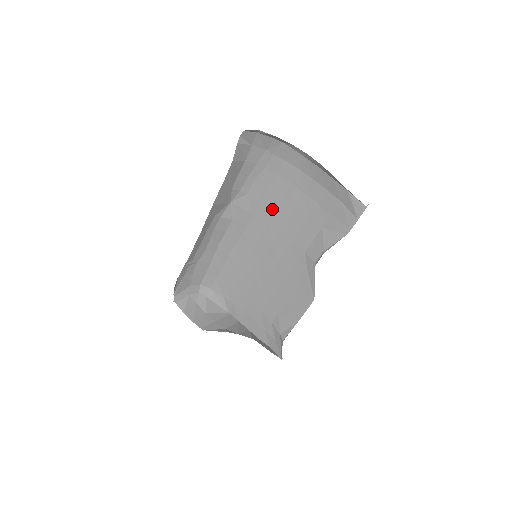
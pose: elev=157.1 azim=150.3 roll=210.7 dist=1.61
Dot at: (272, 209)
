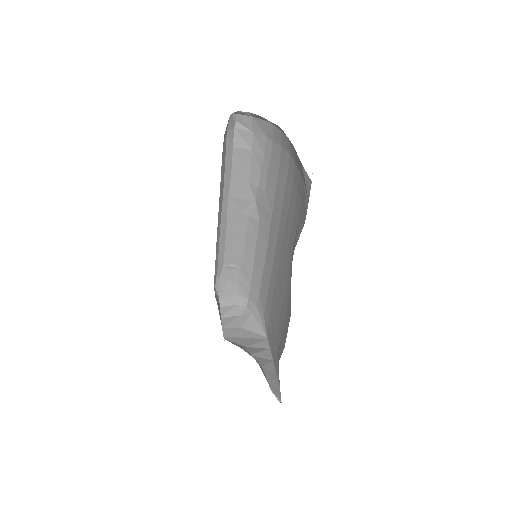
Dot at: (280, 207)
